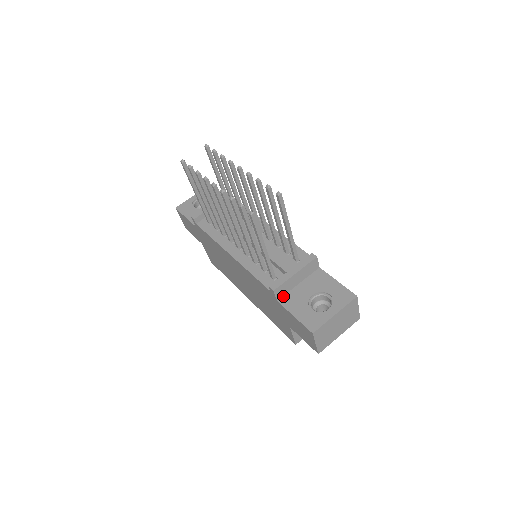
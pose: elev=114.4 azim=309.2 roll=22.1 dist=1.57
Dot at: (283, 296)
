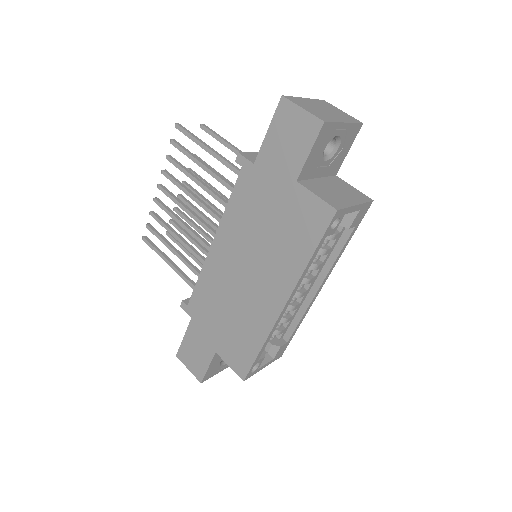
Dot at: occluded
